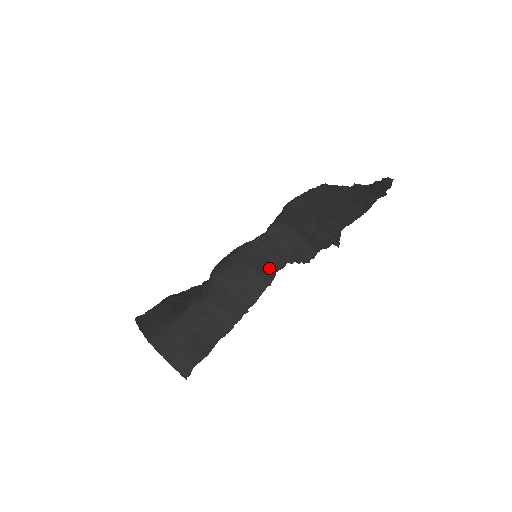
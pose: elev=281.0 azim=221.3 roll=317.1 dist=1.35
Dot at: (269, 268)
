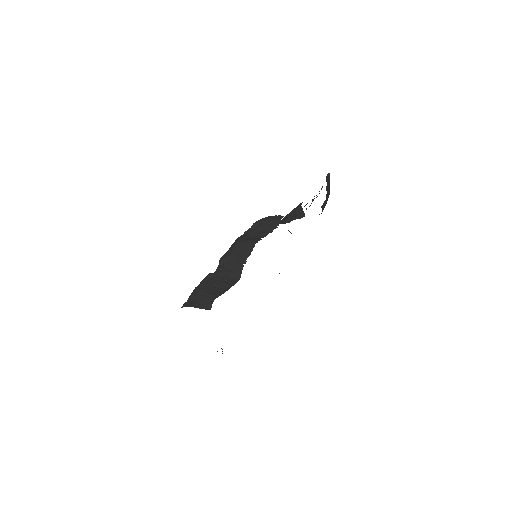
Dot at: (256, 238)
